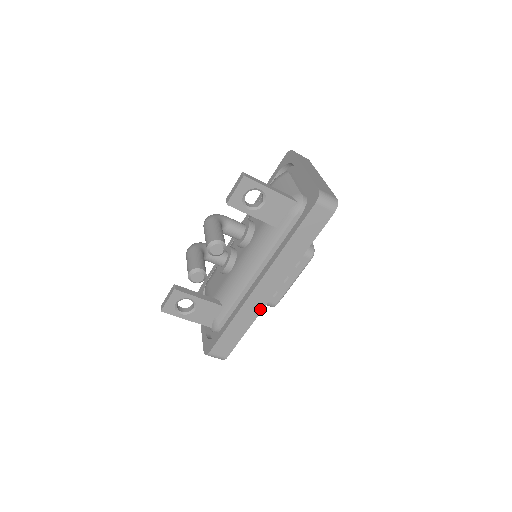
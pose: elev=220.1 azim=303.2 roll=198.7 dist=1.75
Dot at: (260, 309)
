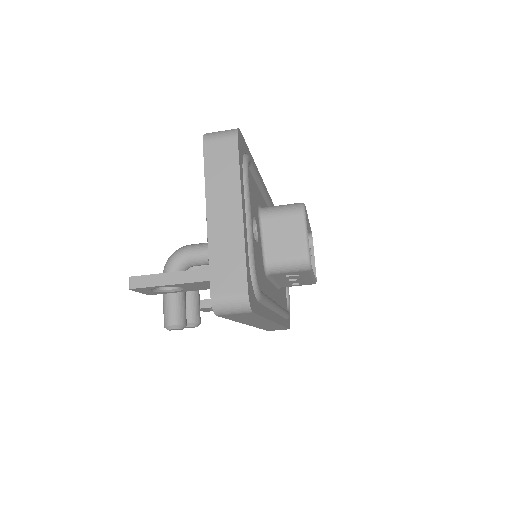
Dot at: (277, 325)
